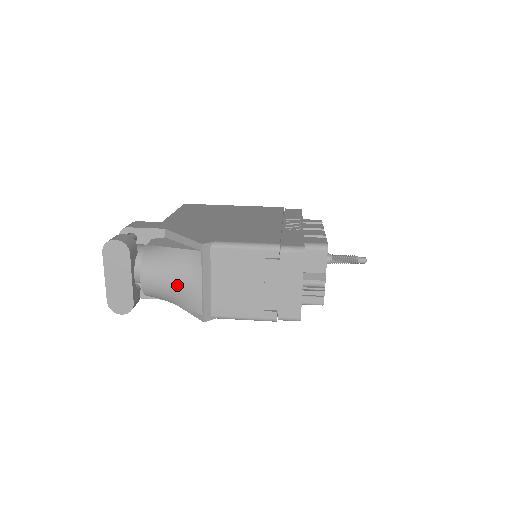
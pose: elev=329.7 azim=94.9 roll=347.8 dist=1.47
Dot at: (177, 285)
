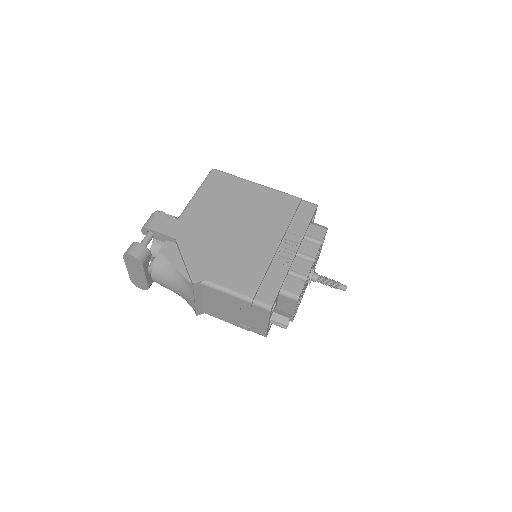
Dot at: (177, 292)
